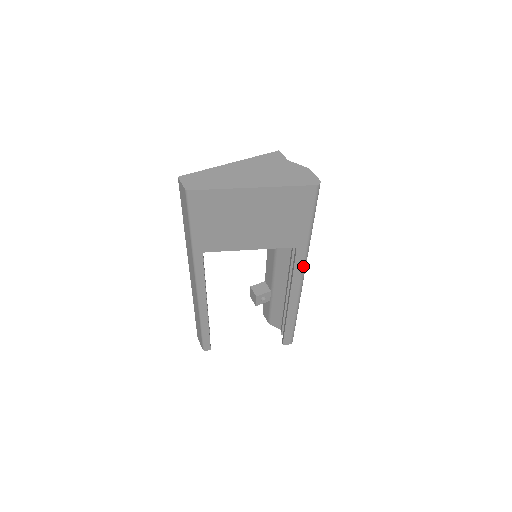
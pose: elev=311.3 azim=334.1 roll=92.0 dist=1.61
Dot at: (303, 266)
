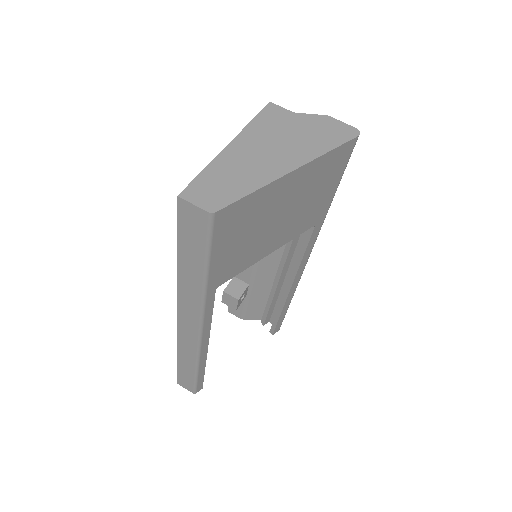
Dot at: (314, 243)
